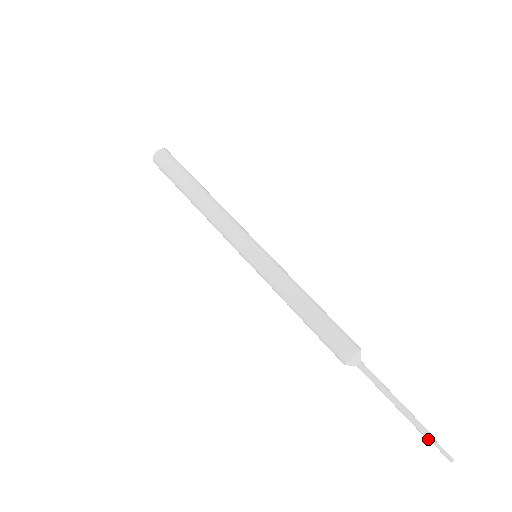
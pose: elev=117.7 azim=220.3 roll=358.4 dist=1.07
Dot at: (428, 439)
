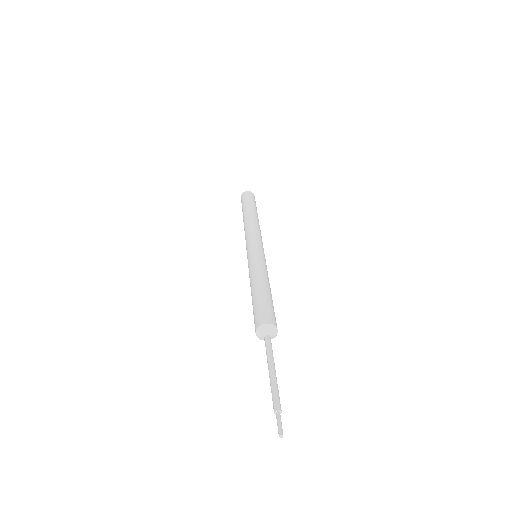
Dot at: (274, 410)
